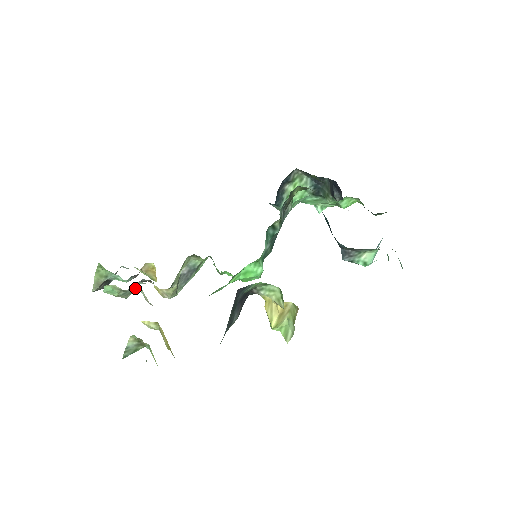
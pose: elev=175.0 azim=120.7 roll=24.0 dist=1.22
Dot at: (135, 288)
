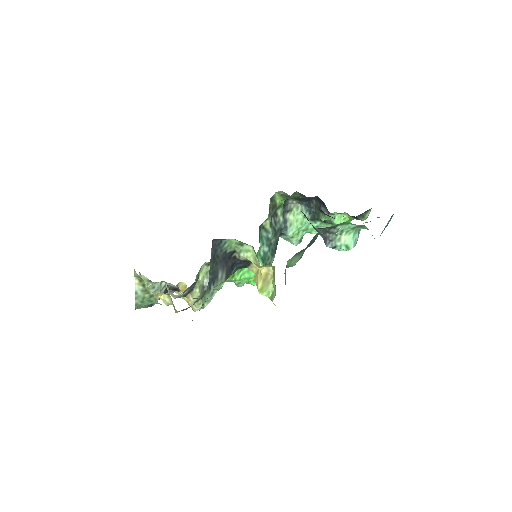
Dot at: (162, 286)
